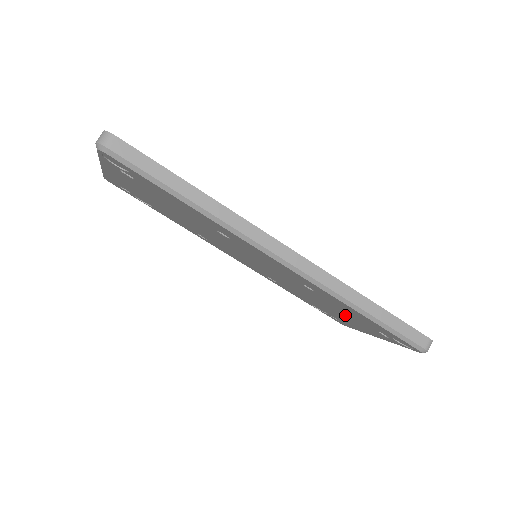
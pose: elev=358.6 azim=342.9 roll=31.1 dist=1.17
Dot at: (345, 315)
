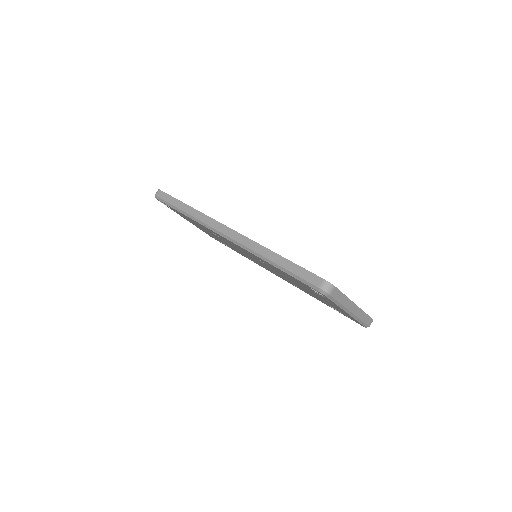
Dot at: (307, 289)
